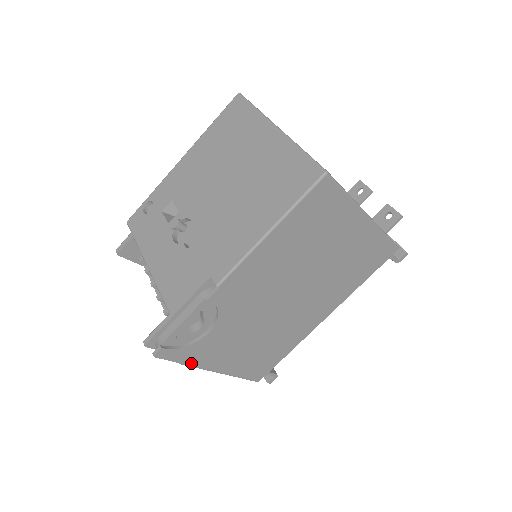
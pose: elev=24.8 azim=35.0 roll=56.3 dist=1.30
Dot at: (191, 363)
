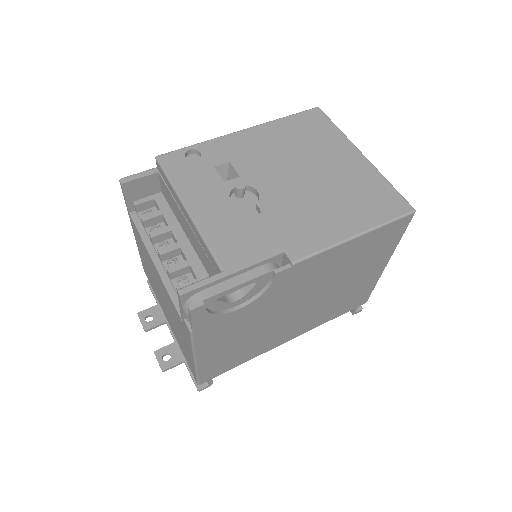
Dot at: (197, 335)
